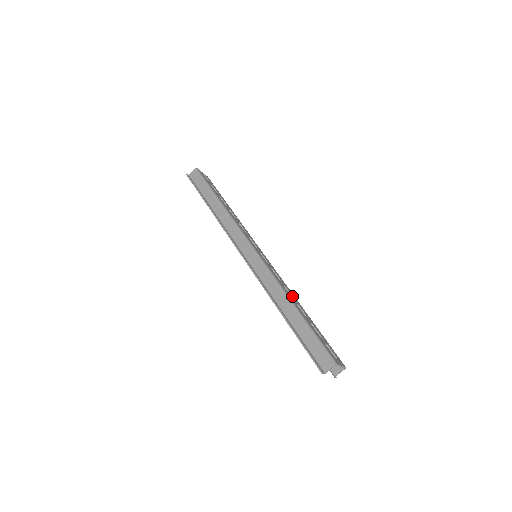
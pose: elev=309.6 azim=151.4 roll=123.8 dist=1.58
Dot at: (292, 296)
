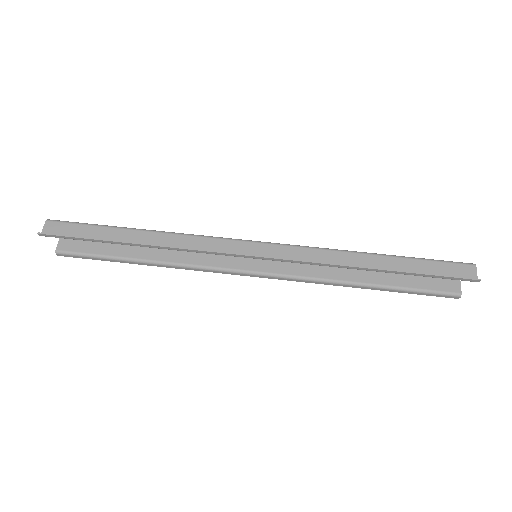
Dot at: occluded
